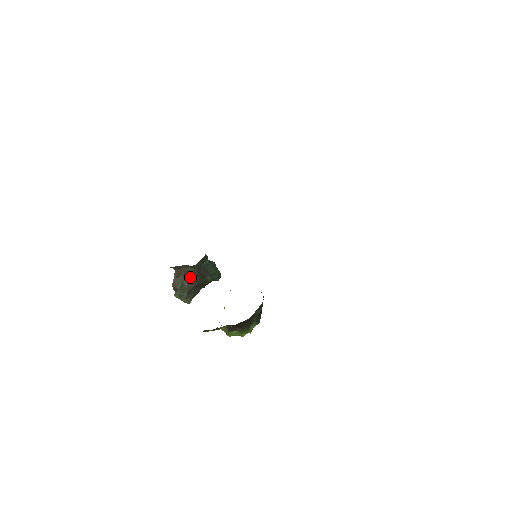
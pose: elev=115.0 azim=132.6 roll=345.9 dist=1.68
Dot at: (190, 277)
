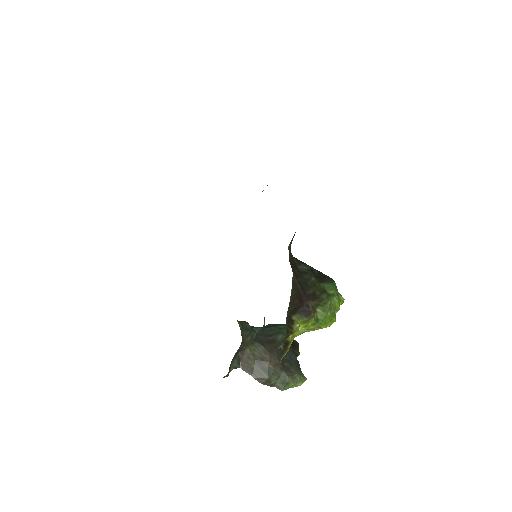
Dot at: (261, 356)
